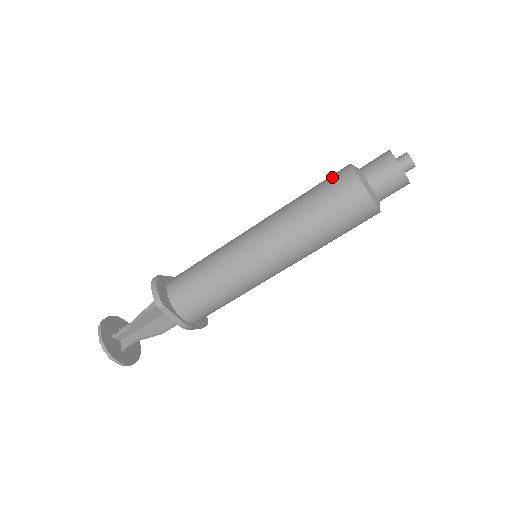
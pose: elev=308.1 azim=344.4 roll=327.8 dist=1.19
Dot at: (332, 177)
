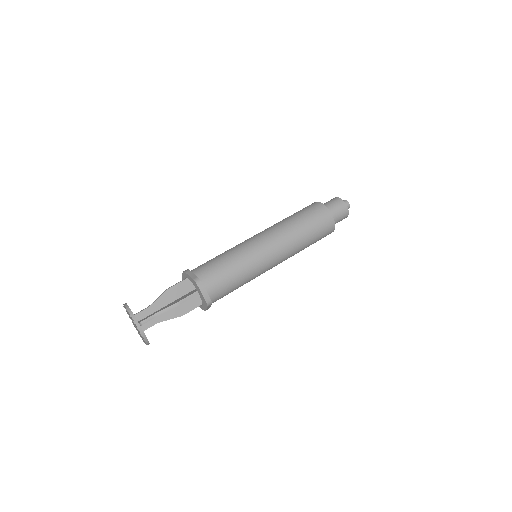
Dot at: (318, 214)
